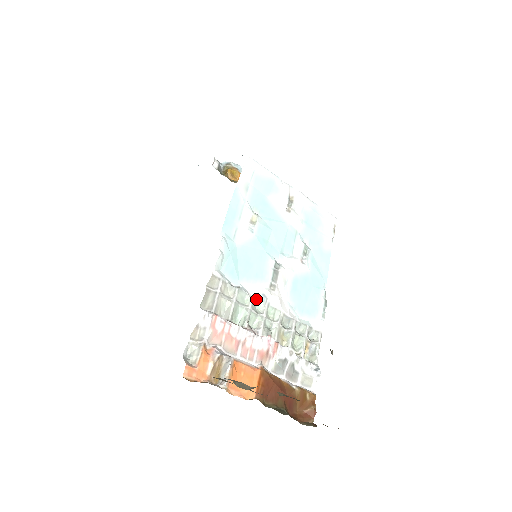
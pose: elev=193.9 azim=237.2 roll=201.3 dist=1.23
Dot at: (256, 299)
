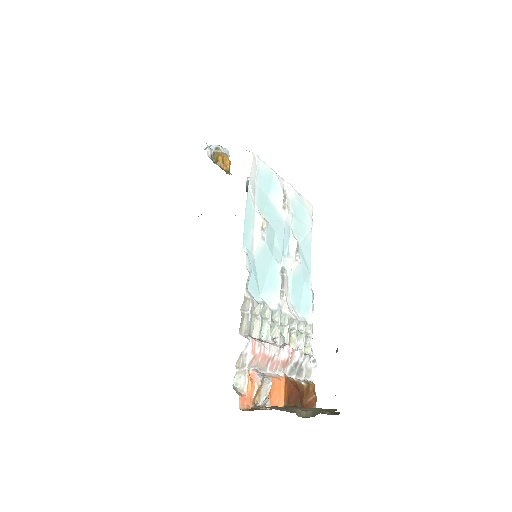
Dot at: (273, 310)
